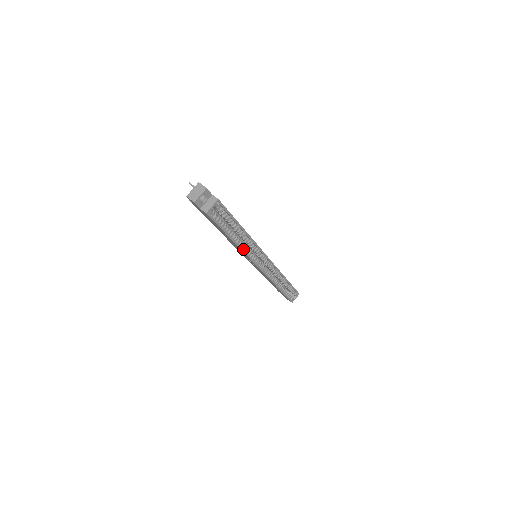
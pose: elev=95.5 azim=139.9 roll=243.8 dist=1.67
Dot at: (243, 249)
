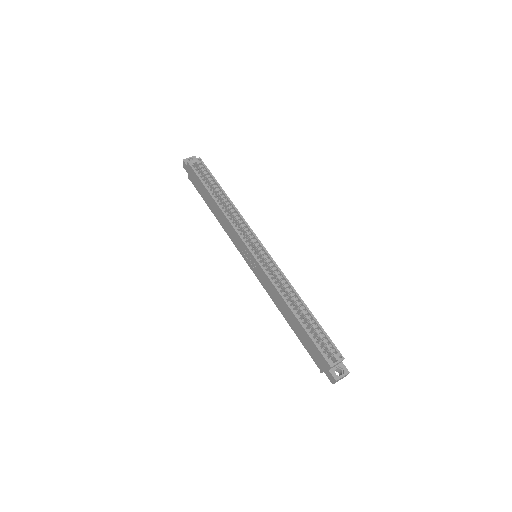
Dot at: (226, 214)
